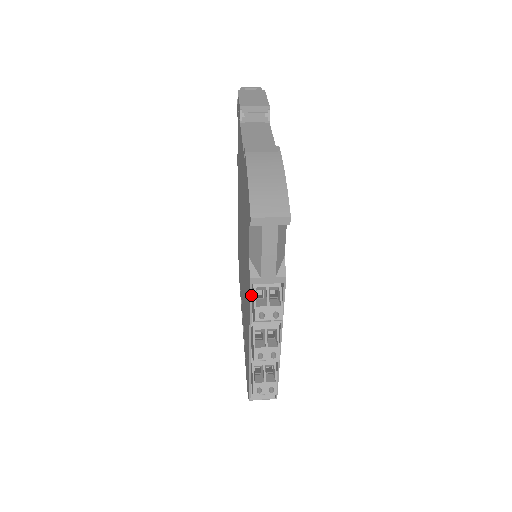
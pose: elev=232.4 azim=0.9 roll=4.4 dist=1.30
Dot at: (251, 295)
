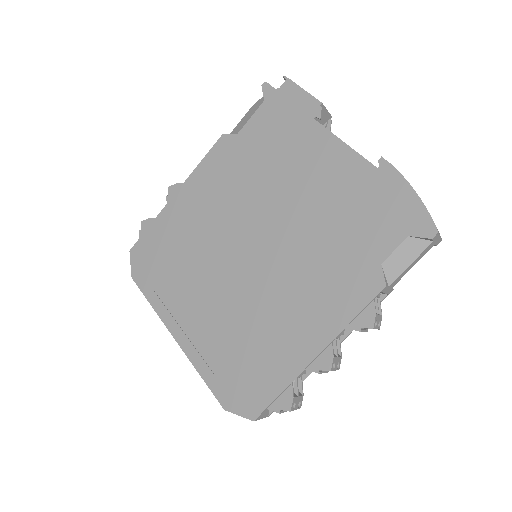
Dot at: (371, 302)
